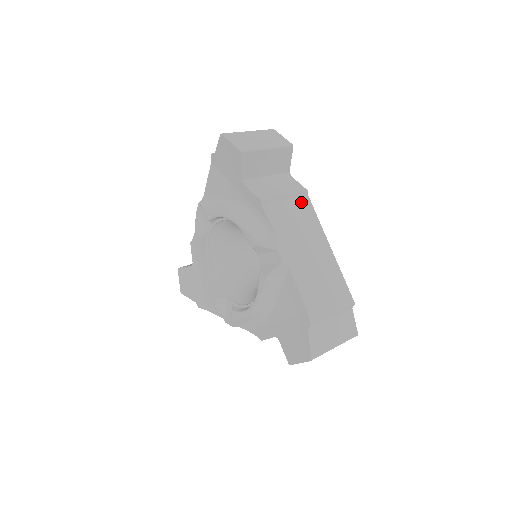
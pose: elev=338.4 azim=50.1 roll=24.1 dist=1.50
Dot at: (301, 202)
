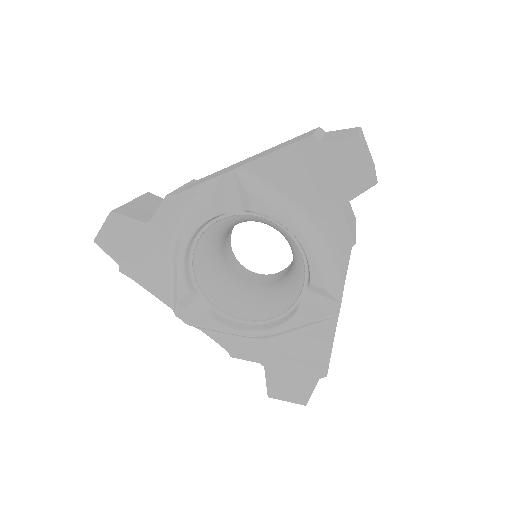
Dot at: occluded
